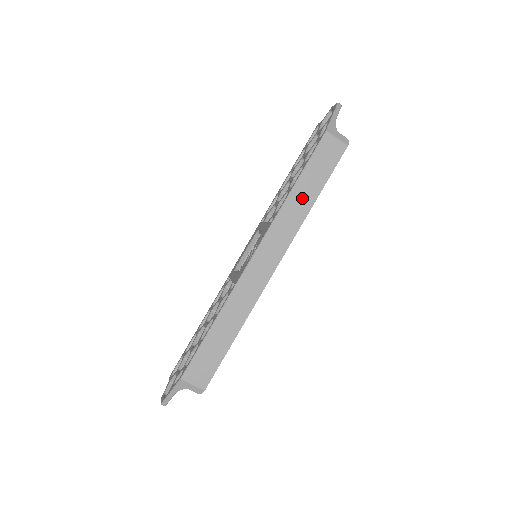
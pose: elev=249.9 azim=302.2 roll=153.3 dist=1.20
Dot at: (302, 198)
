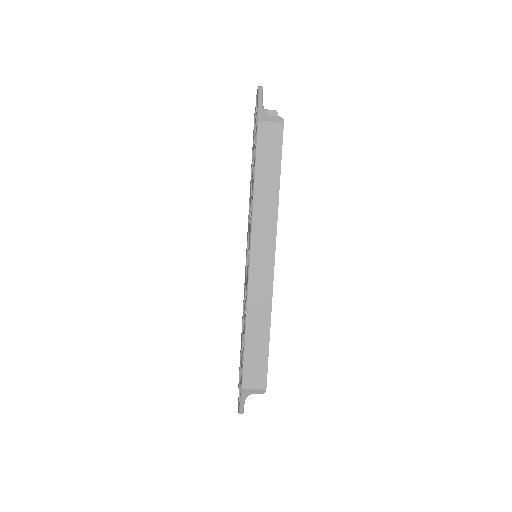
Dot at: (266, 190)
